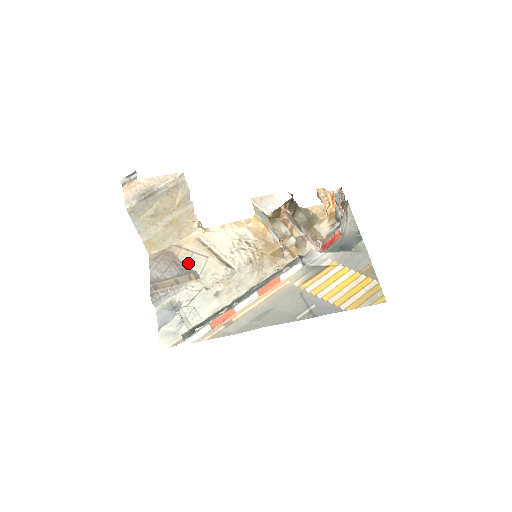
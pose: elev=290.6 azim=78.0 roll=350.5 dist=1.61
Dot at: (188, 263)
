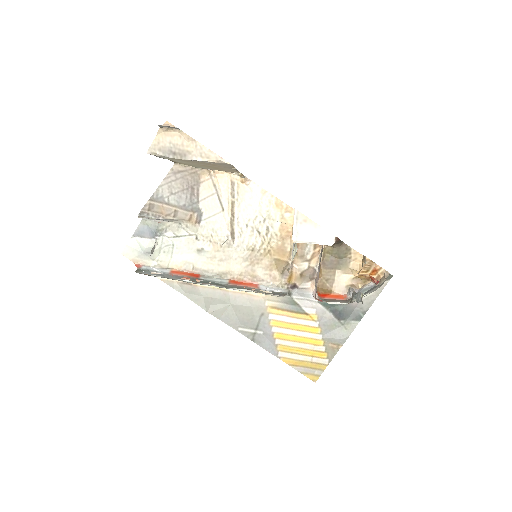
Dot at: (203, 199)
